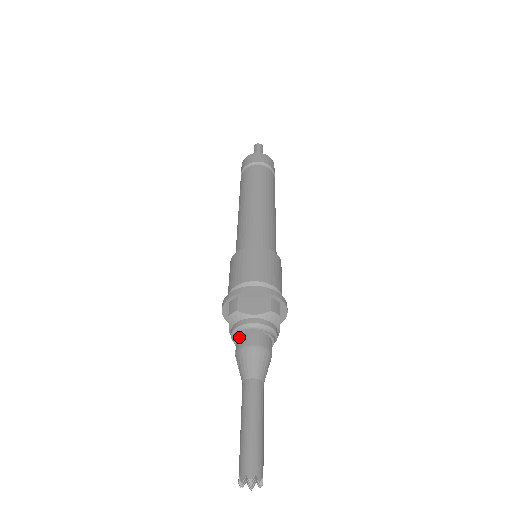
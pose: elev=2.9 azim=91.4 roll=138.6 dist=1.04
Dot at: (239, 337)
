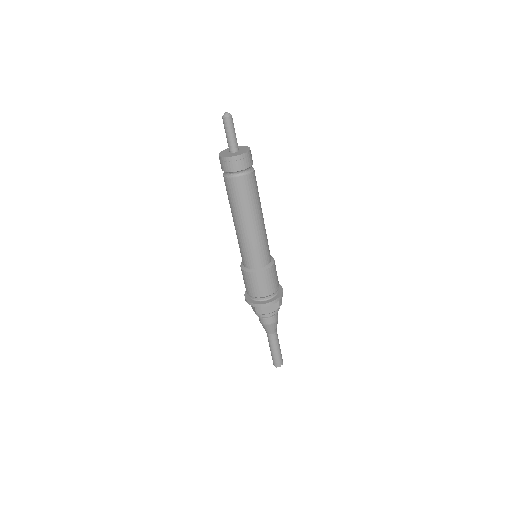
Dot at: (263, 318)
